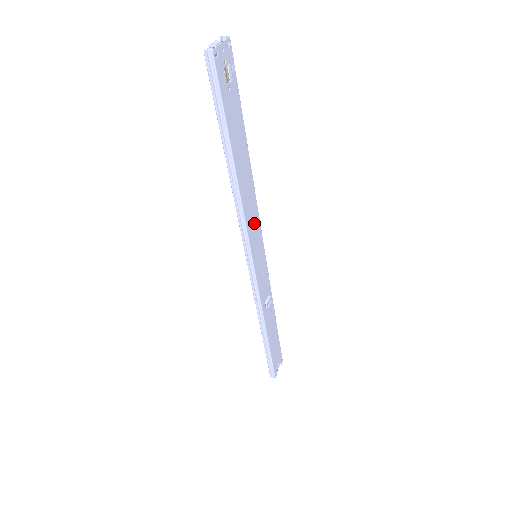
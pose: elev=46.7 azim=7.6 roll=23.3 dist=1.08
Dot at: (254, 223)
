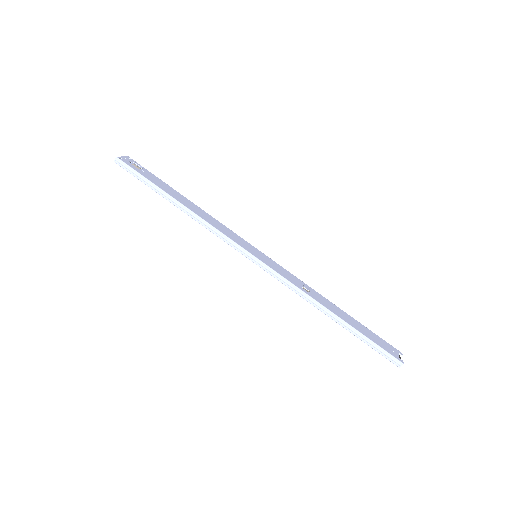
Dot at: (230, 233)
